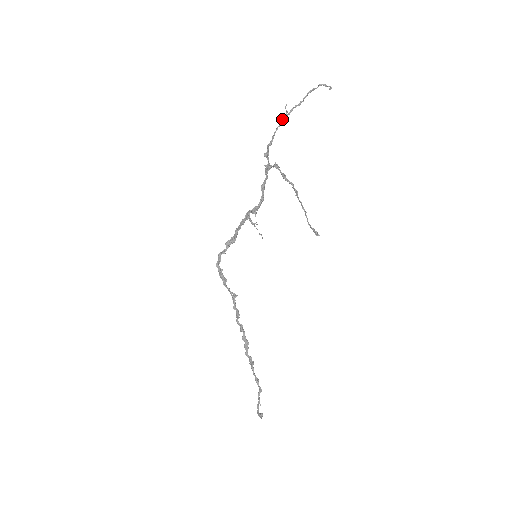
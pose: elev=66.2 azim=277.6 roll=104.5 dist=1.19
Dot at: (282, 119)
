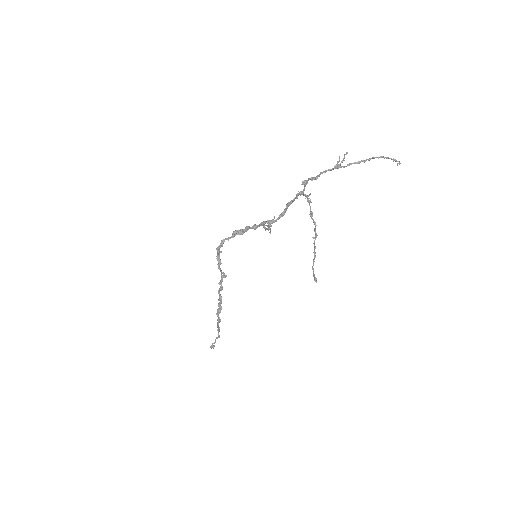
Dot at: (335, 167)
